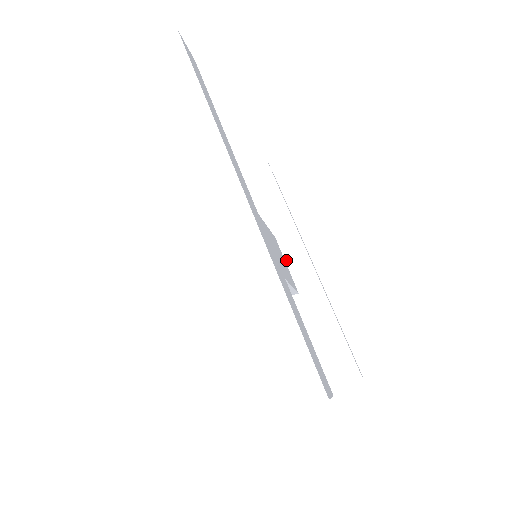
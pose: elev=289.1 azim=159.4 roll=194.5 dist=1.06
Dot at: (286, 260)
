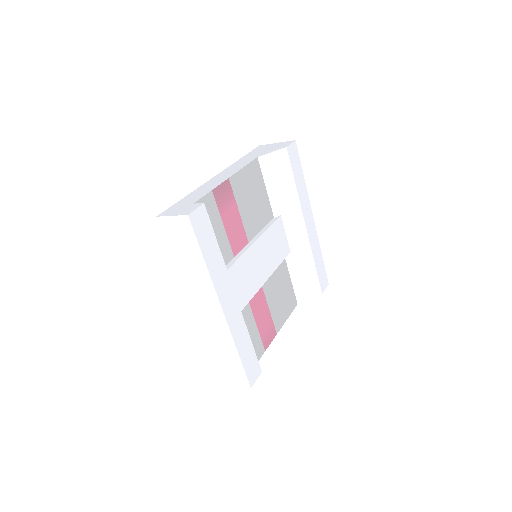
Dot at: (286, 230)
